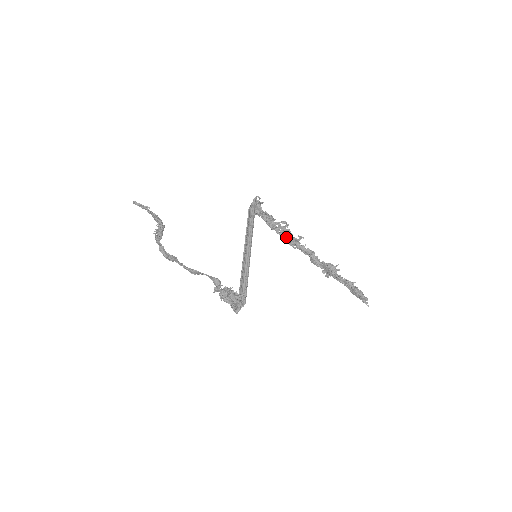
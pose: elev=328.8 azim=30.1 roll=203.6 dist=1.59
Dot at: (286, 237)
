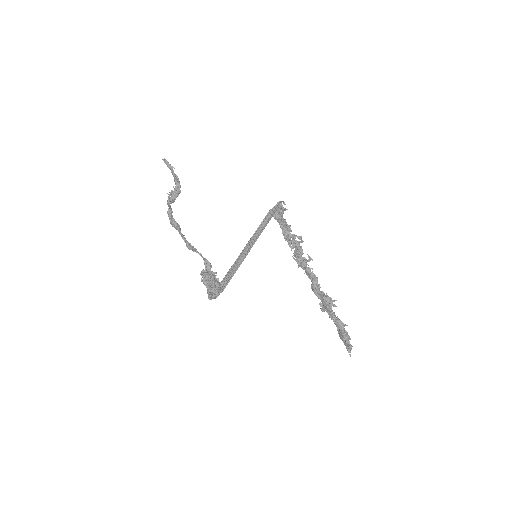
Dot at: (296, 252)
